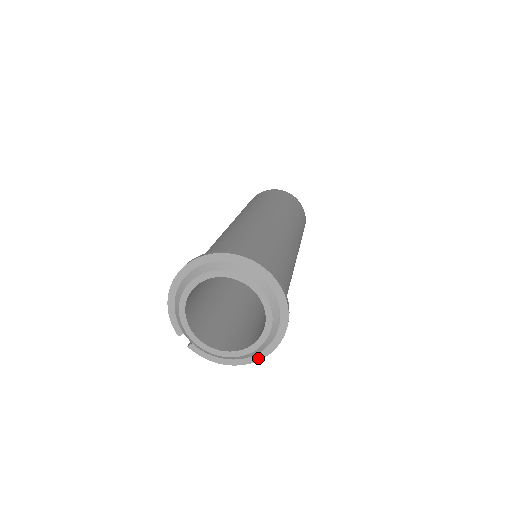
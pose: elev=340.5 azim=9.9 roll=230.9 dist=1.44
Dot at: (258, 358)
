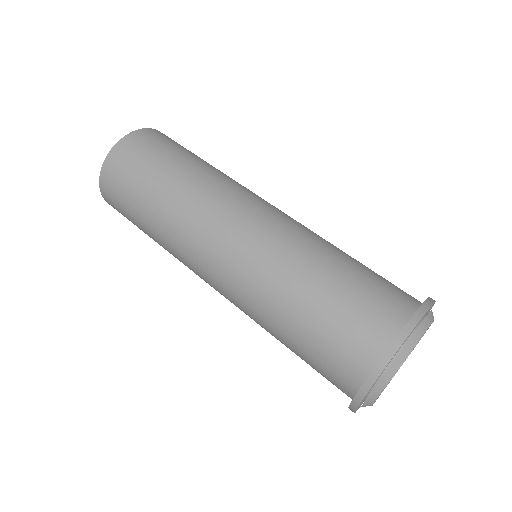
Dot at: occluded
